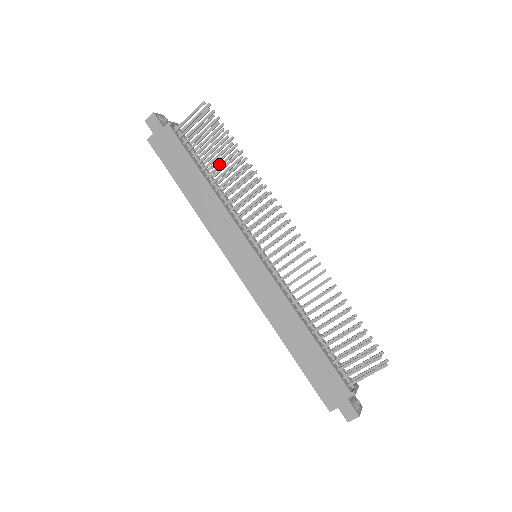
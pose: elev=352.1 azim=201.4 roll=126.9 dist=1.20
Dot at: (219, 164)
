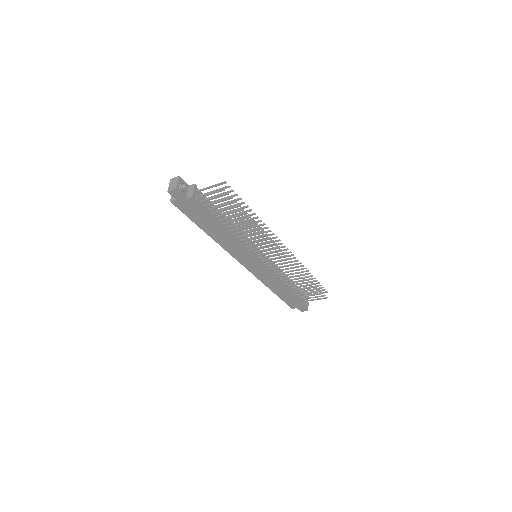
Dot at: (234, 221)
